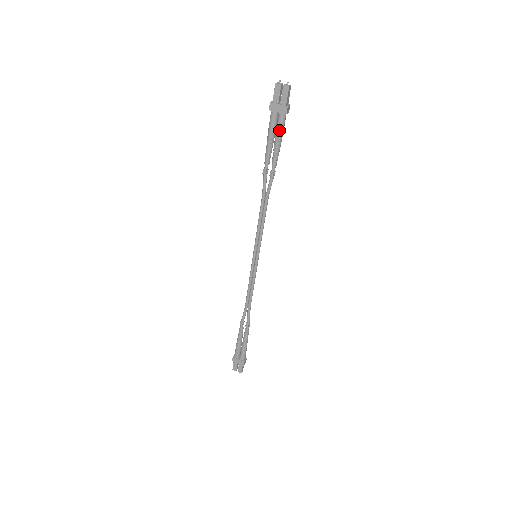
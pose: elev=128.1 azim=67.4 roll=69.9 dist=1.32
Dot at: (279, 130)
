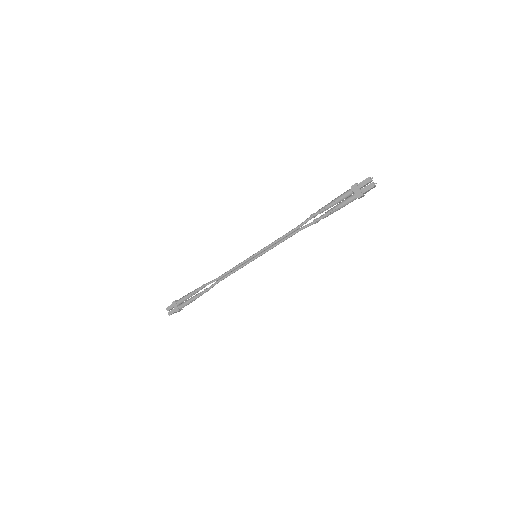
Dot at: (345, 202)
